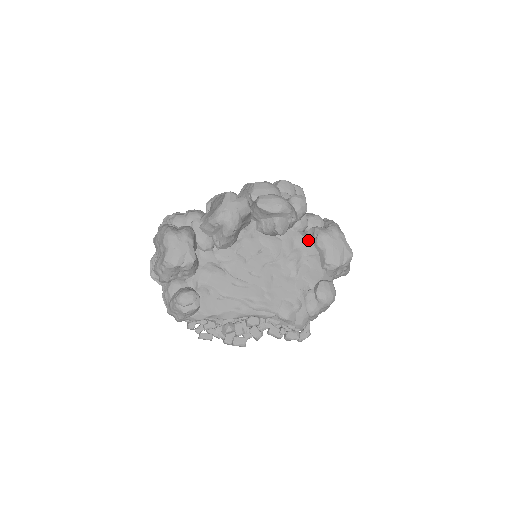
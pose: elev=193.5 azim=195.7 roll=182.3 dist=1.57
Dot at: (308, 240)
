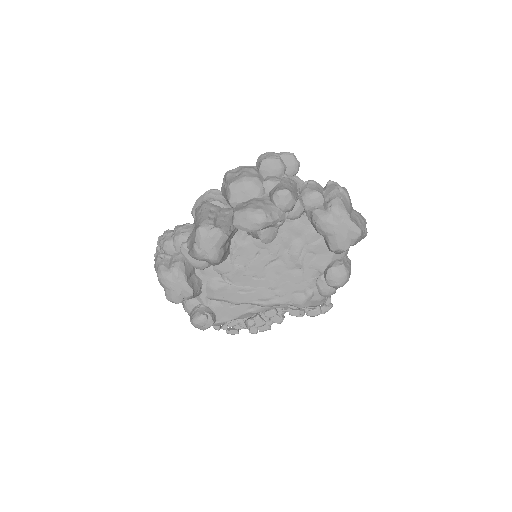
Dot at: (307, 226)
